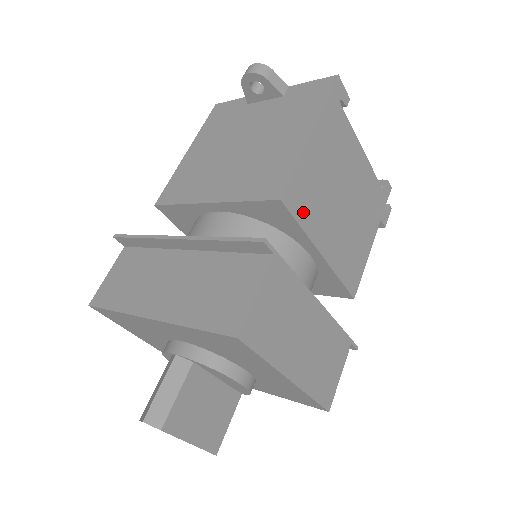
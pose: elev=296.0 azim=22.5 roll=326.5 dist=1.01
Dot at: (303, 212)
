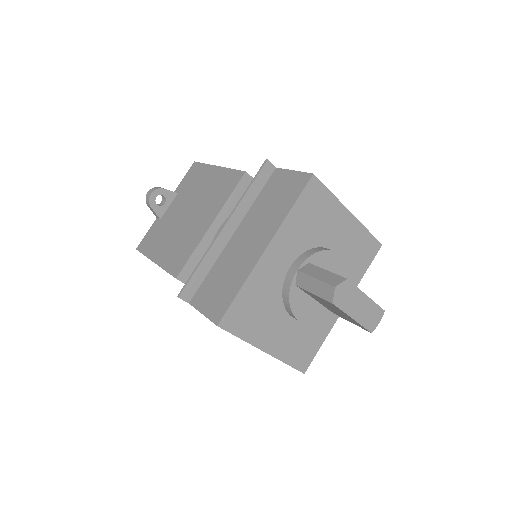
Dot at: occluded
